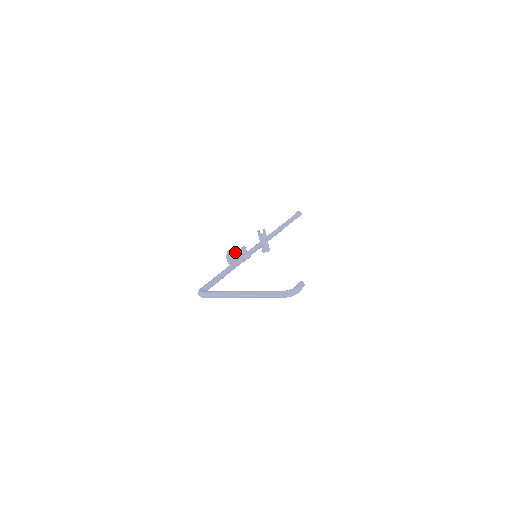
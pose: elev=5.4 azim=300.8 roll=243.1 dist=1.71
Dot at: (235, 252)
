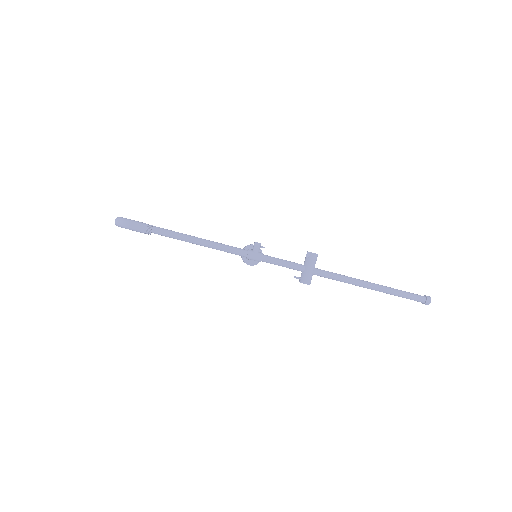
Dot at: occluded
